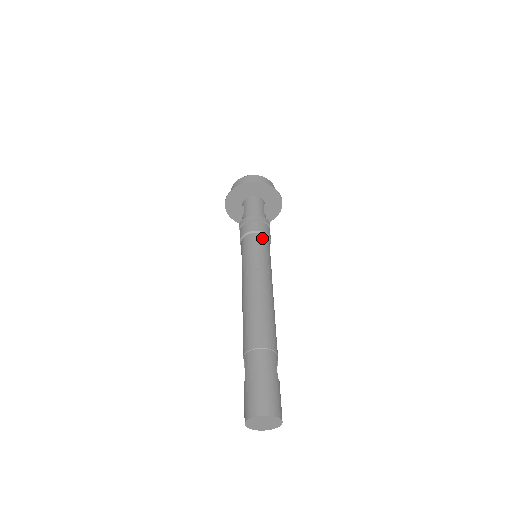
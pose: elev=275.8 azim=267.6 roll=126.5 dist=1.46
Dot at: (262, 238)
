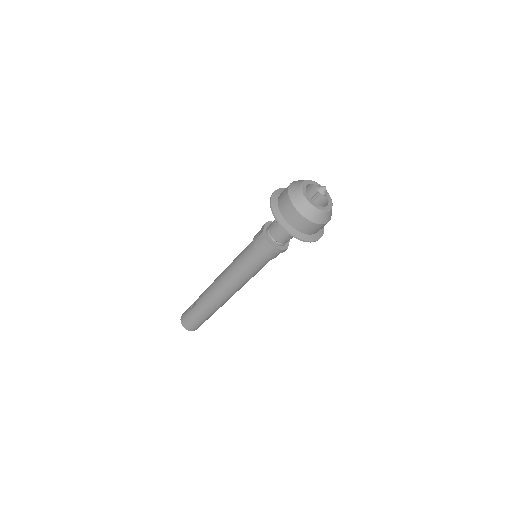
Dot at: (264, 261)
